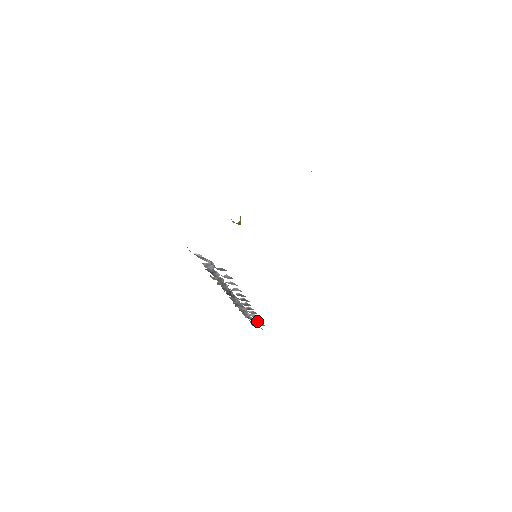
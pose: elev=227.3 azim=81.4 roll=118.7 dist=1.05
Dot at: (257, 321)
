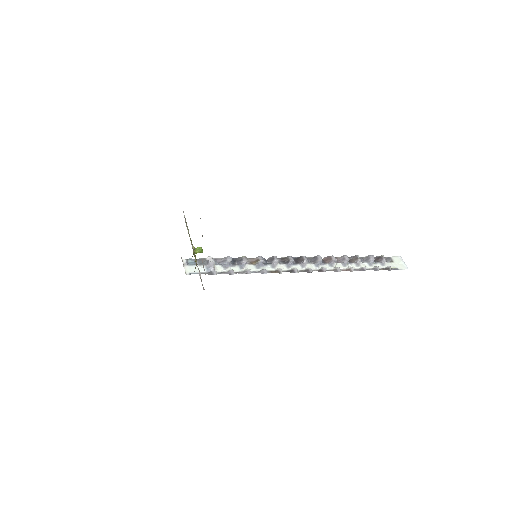
Dot at: (373, 267)
